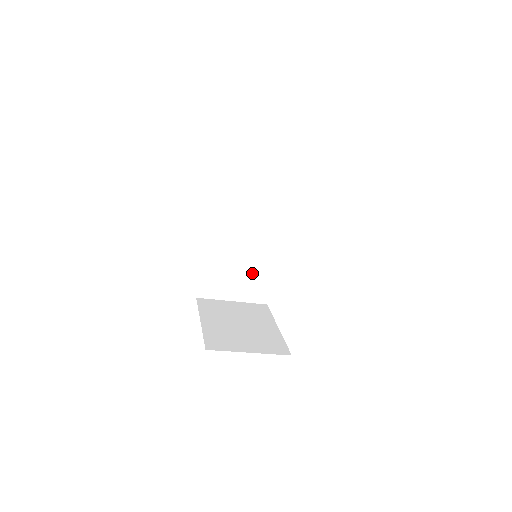
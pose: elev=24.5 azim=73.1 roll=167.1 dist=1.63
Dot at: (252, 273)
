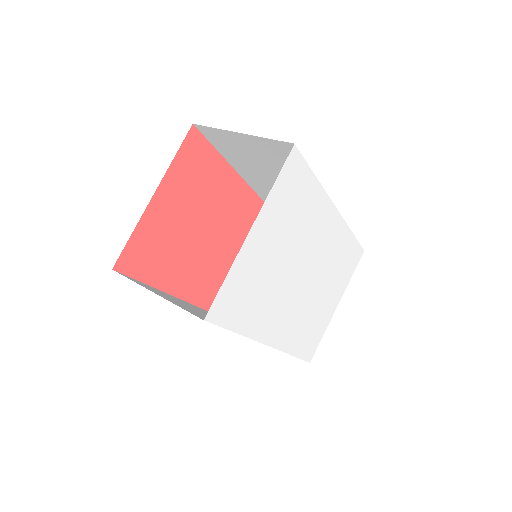
Dot at: occluded
